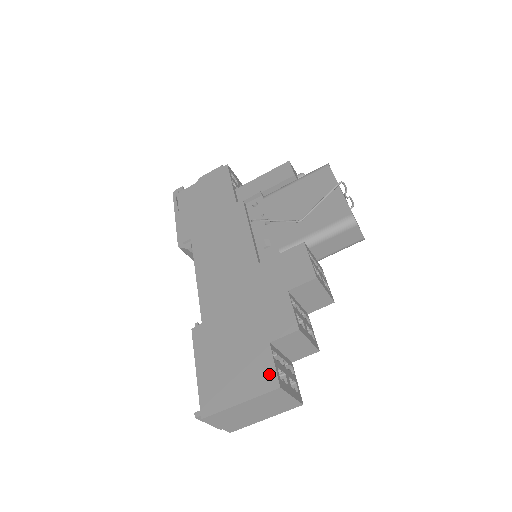
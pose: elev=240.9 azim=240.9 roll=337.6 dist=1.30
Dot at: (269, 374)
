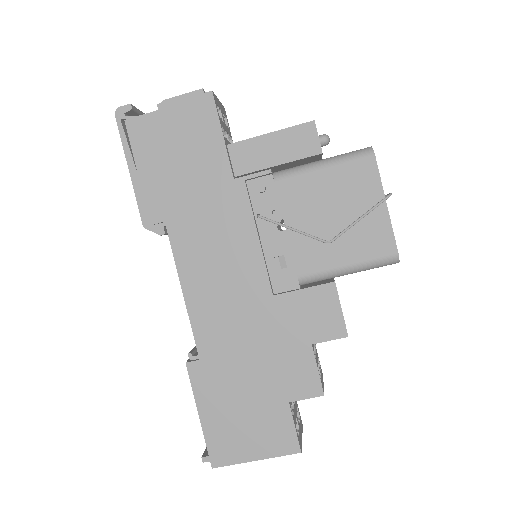
Dot at: (289, 437)
